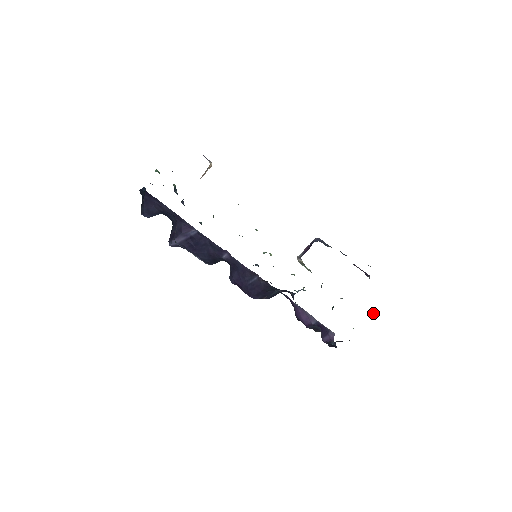
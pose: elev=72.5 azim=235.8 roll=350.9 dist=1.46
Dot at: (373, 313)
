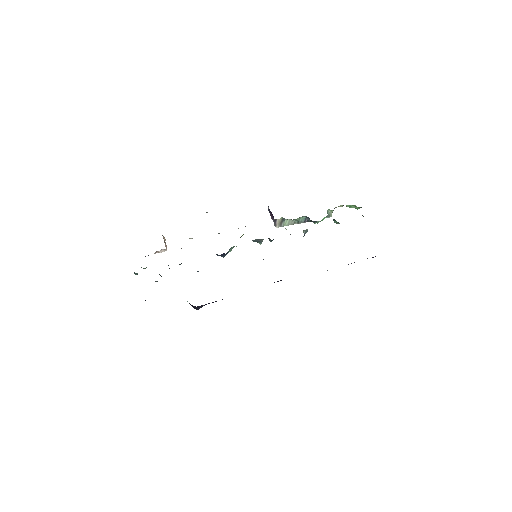
Dot at: occluded
